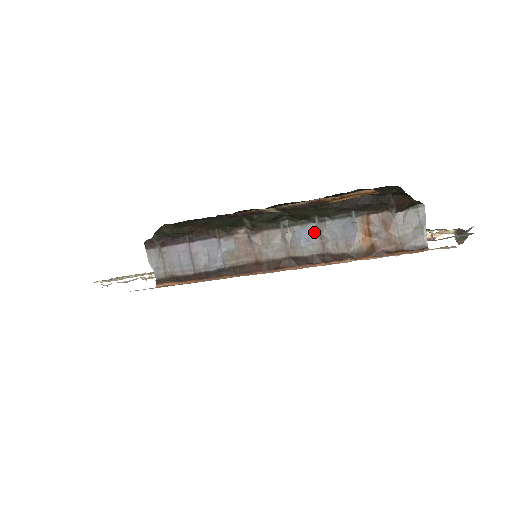
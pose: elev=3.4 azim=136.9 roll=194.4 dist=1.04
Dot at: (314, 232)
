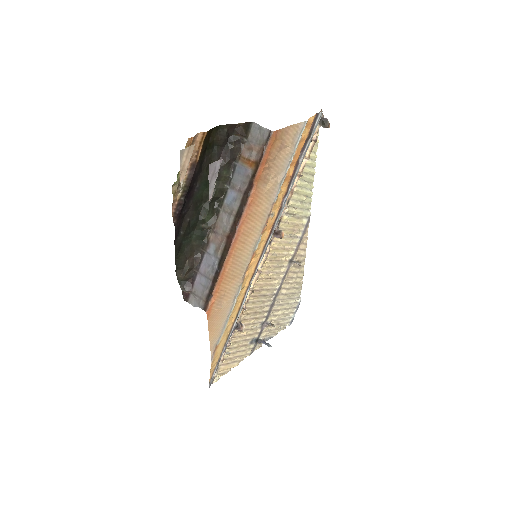
Dot at: (232, 192)
